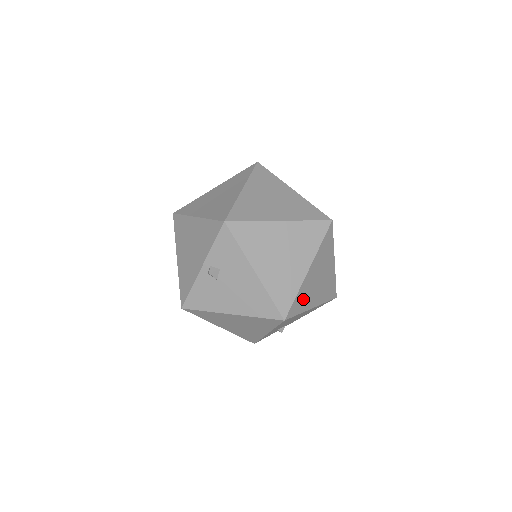
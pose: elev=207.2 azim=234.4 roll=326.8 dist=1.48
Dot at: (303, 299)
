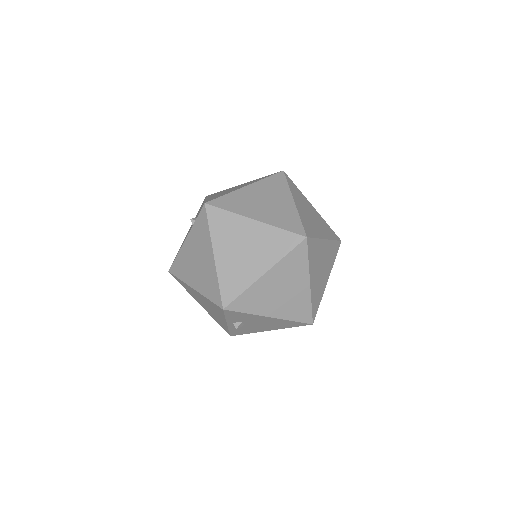
Dot at: (317, 295)
